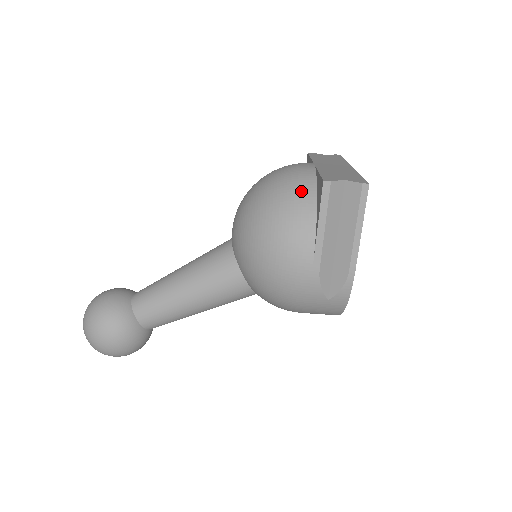
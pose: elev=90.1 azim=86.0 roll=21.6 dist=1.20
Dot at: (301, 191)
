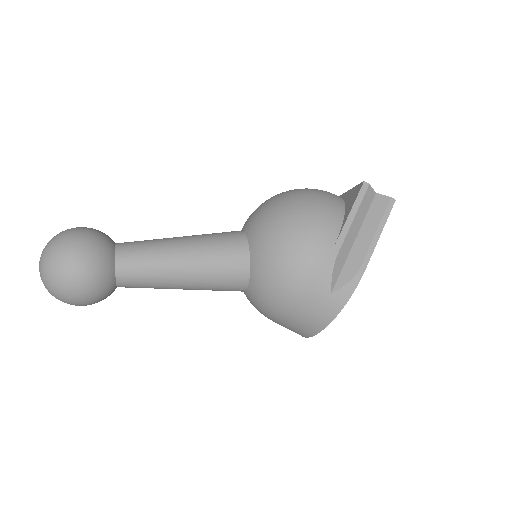
Dot at: (332, 196)
